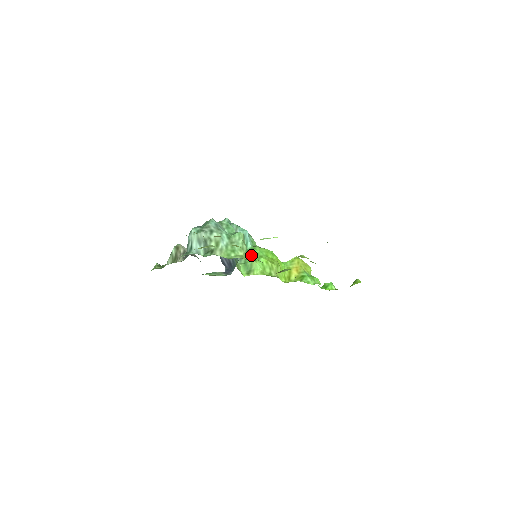
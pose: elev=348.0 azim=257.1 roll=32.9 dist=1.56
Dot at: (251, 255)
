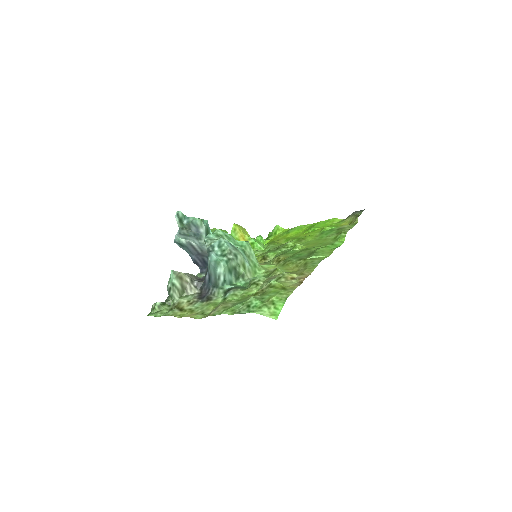
Dot at: occluded
